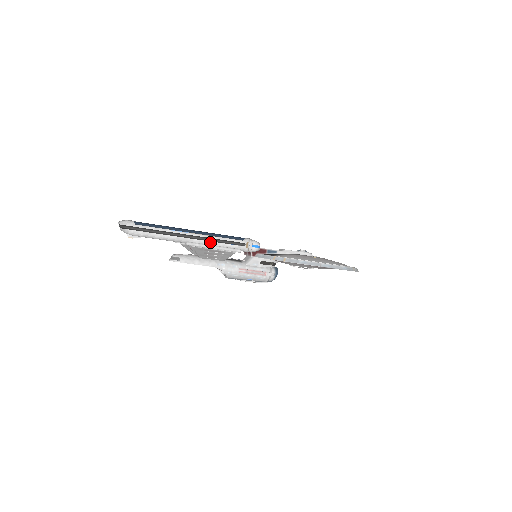
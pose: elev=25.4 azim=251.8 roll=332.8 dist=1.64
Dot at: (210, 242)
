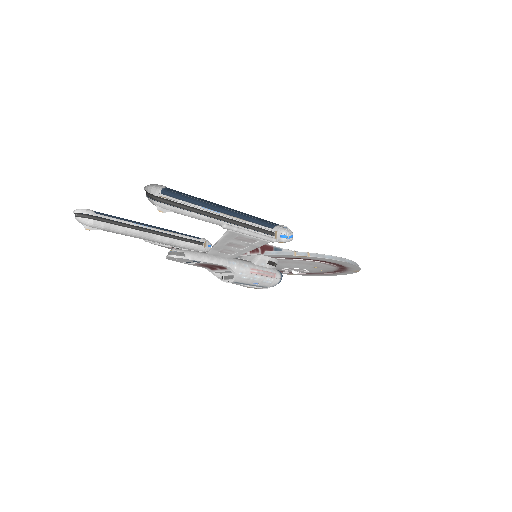
Dot at: occluded
